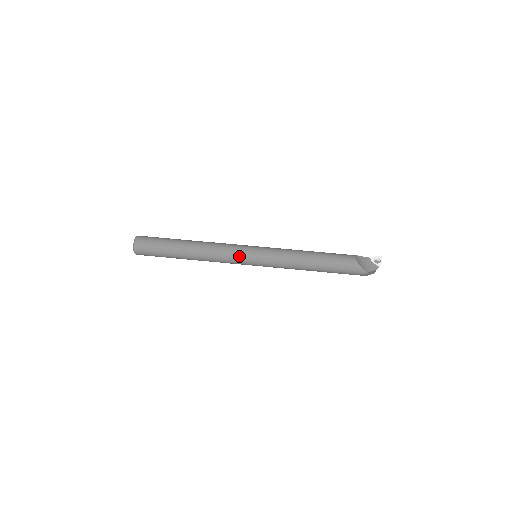
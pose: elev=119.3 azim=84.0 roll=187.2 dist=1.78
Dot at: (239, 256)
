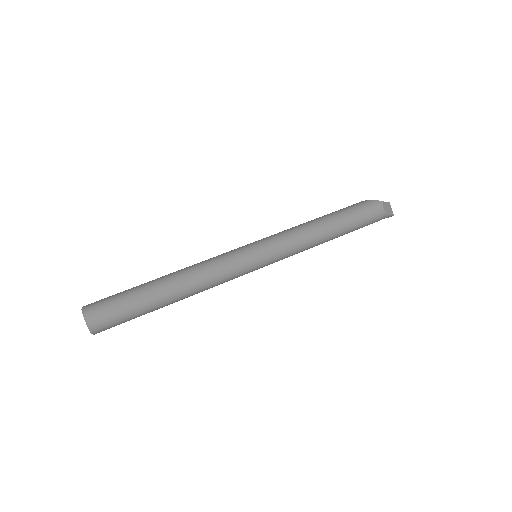
Dot at: (234, 252)
